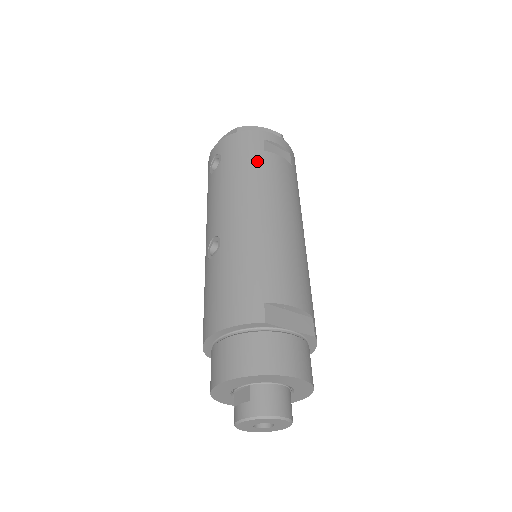
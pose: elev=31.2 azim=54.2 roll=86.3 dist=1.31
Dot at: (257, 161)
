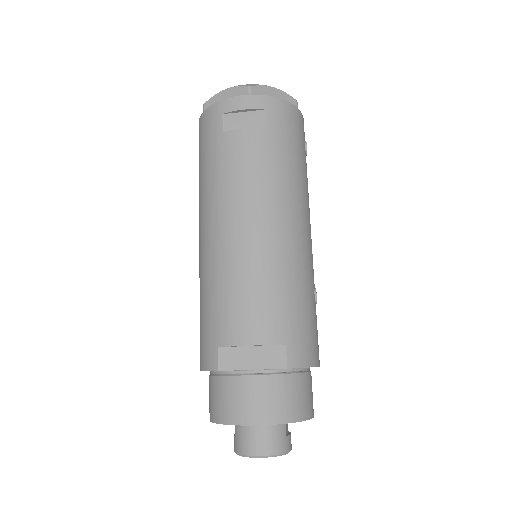
Dot at: (215, 153)
